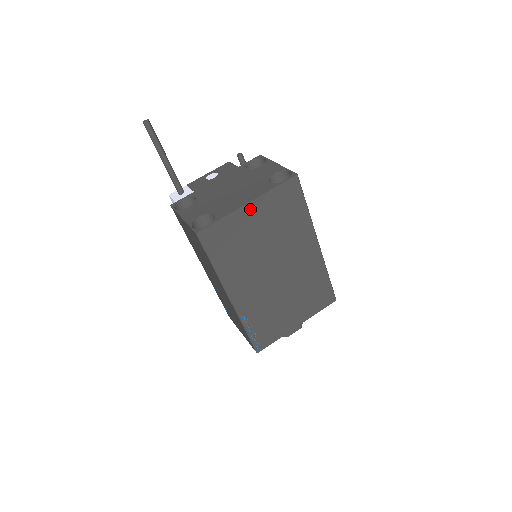
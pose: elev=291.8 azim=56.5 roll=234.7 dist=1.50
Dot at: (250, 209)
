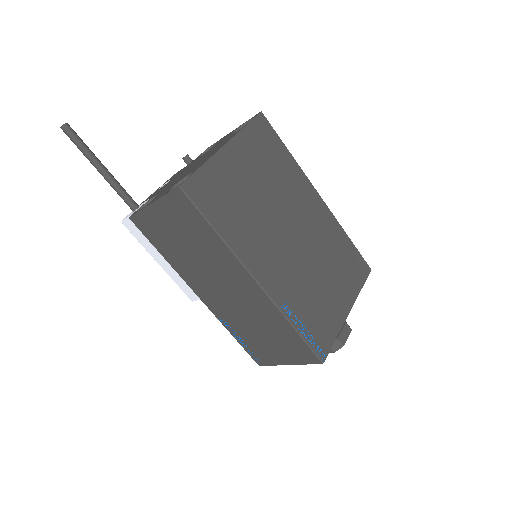
Dot at: (230, 153)
